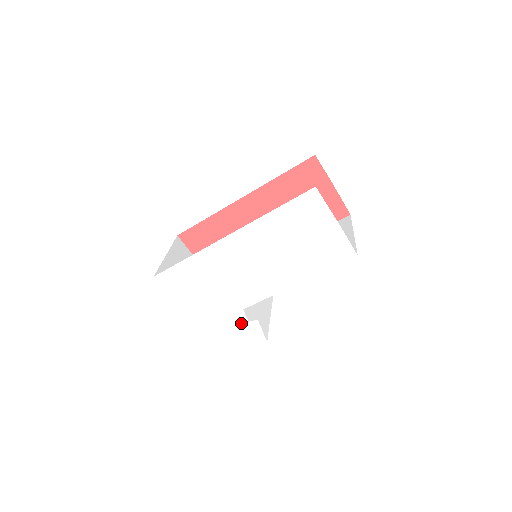
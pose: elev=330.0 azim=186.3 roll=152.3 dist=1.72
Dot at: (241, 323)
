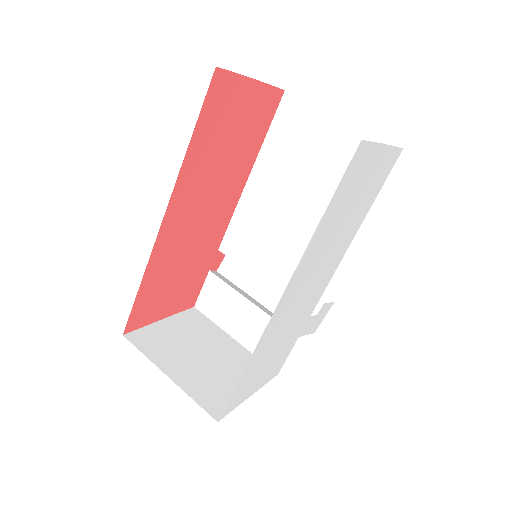
Dot at: (311, 324)
